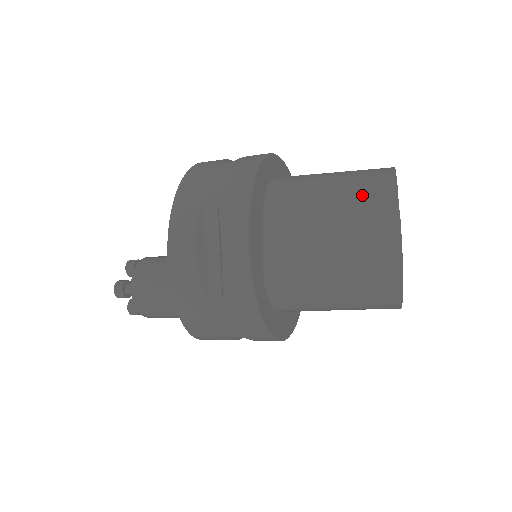
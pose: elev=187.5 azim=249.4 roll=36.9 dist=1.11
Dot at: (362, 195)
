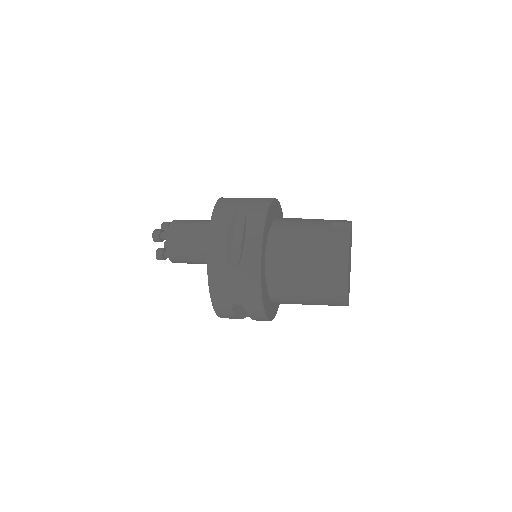
Dot at: (329, 286)
